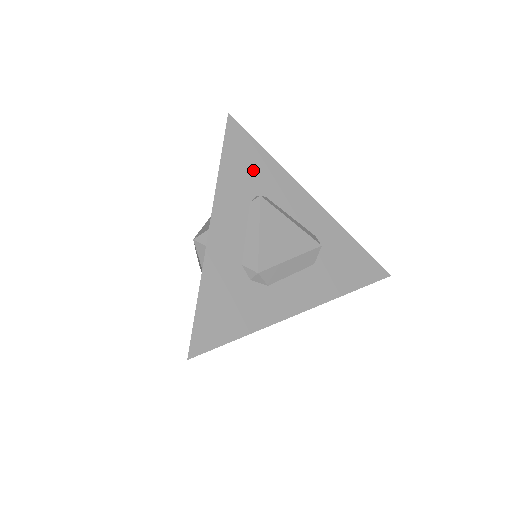
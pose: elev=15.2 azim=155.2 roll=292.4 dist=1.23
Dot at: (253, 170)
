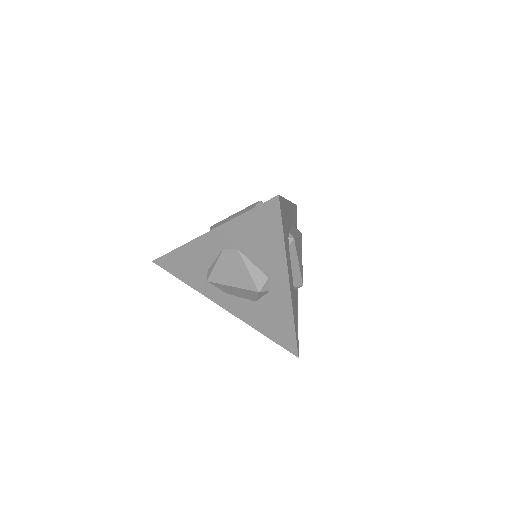
Dot at: (286, 222)
